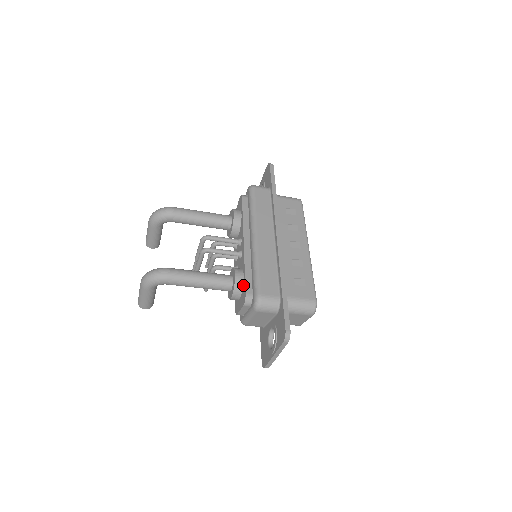
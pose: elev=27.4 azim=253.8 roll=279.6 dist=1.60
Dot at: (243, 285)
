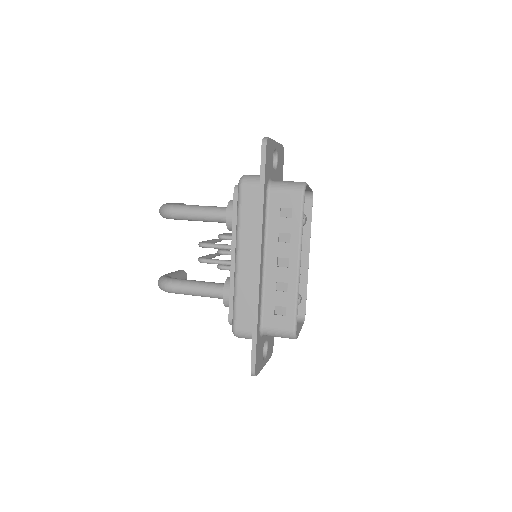
Dot at: occluded
